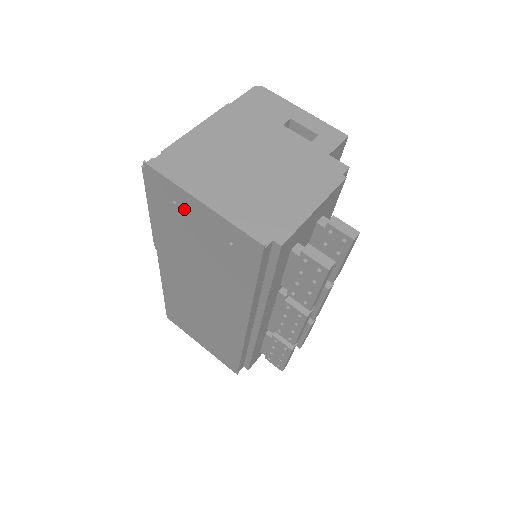
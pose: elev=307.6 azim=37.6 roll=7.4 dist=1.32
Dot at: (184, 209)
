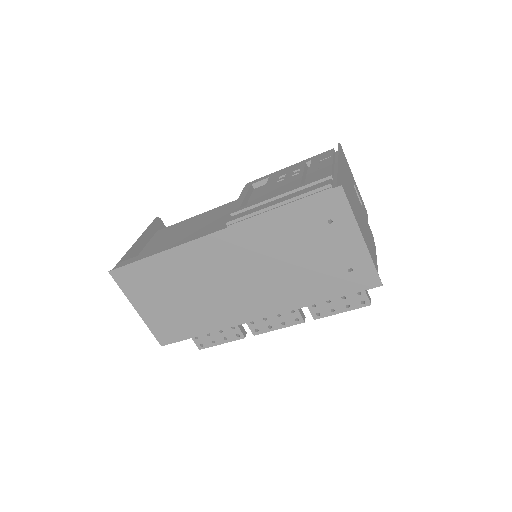
Dot at: (334, 231)
